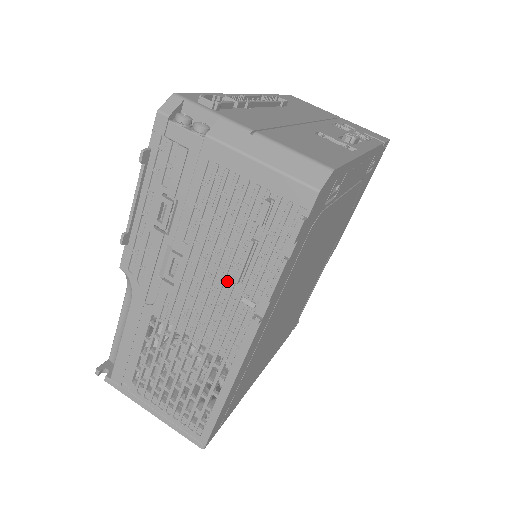
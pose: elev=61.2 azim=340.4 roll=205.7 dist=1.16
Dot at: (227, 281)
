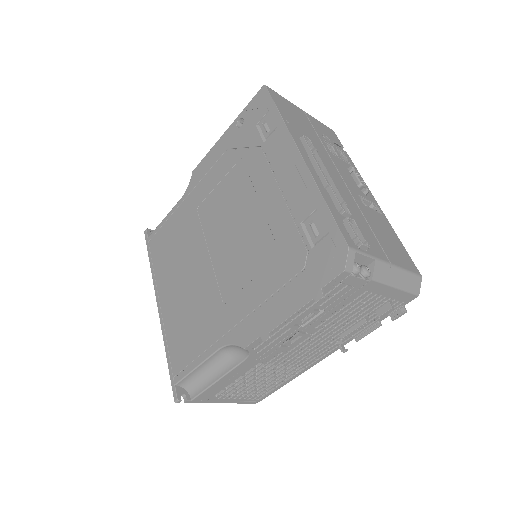
Dot at: (331, 337)
